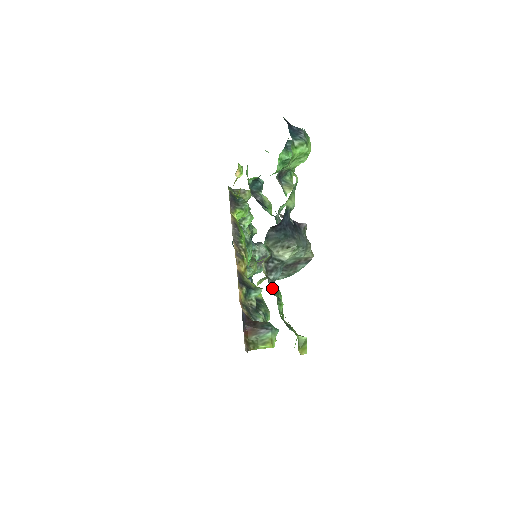
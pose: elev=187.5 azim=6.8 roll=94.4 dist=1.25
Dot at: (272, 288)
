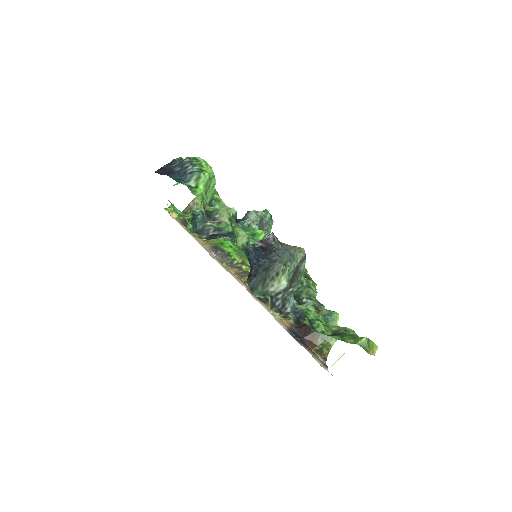
Dot at: (298, 316)
